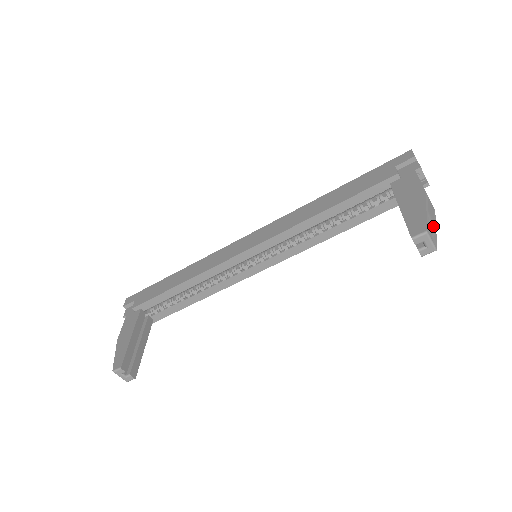
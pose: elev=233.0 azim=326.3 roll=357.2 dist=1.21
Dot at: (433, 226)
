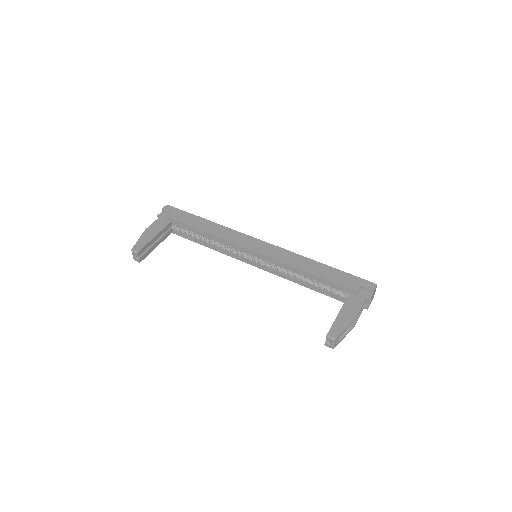
Dot at: (344, 335)
